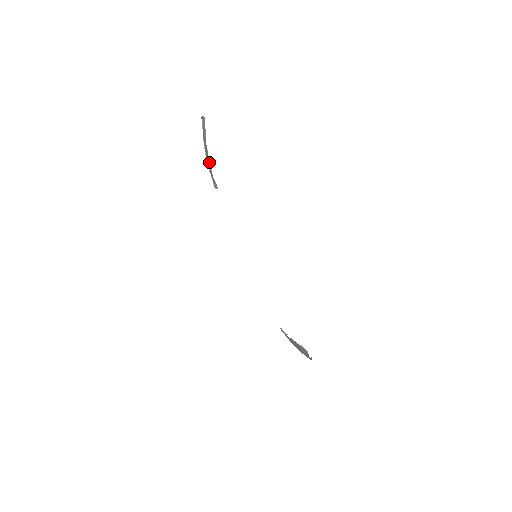
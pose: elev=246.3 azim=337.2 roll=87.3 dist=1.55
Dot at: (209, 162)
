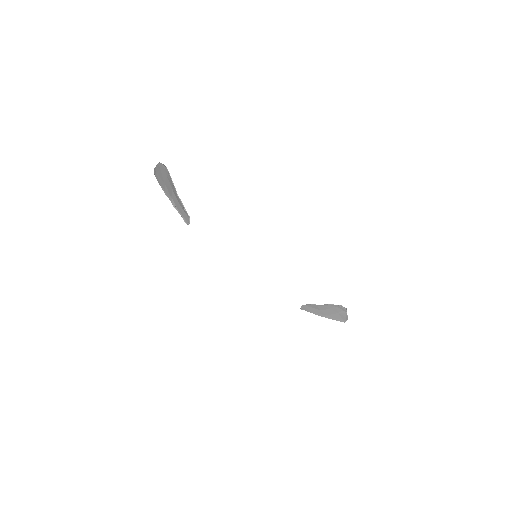
Dot at: (175, 204)
